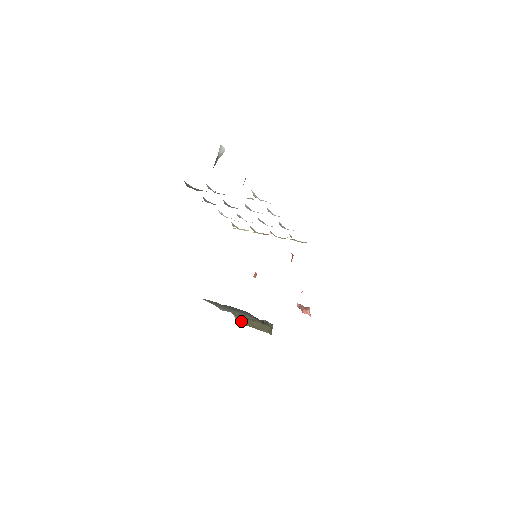
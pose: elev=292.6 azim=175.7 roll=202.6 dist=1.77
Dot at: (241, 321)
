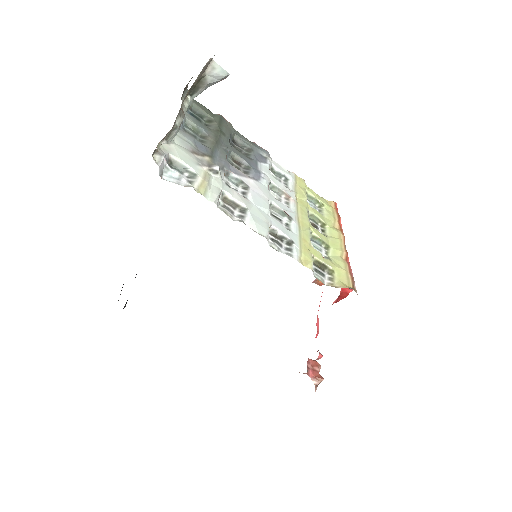
Dot at: occluded
